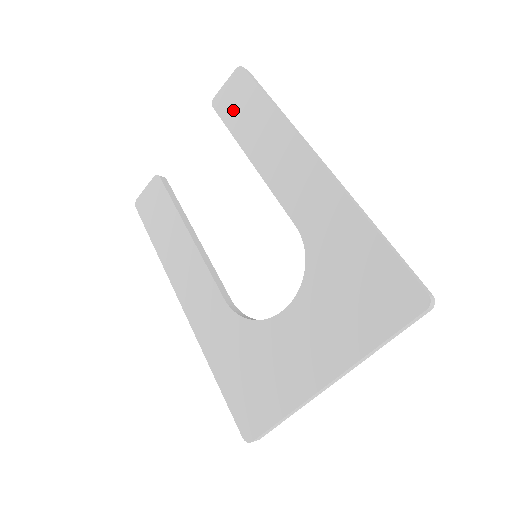
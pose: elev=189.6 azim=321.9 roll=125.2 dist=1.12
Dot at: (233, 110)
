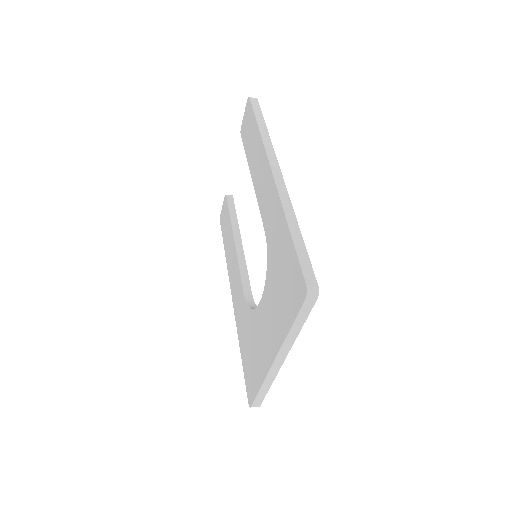
Dot at: (246, 135)
